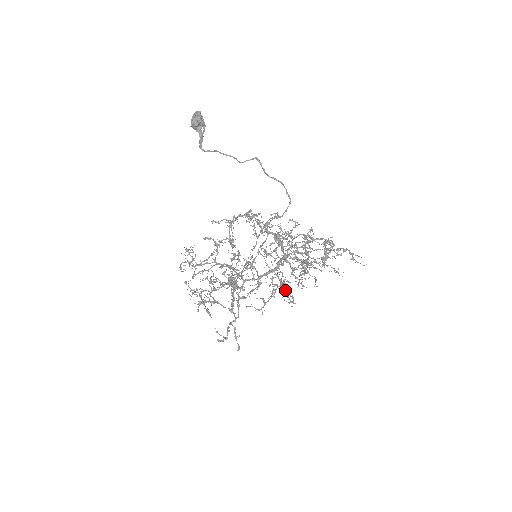
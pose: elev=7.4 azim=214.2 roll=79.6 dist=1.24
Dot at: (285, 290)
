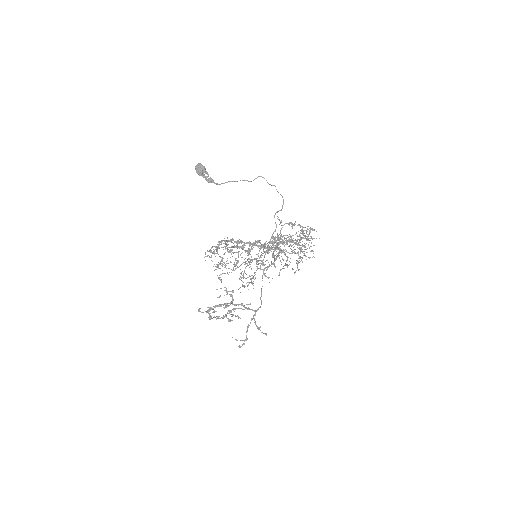
Dot at: occluded
